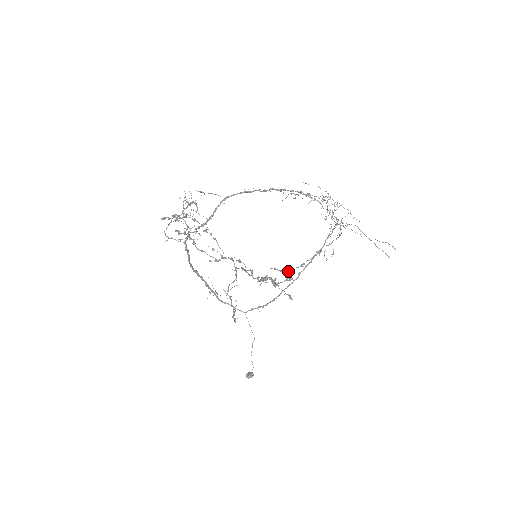
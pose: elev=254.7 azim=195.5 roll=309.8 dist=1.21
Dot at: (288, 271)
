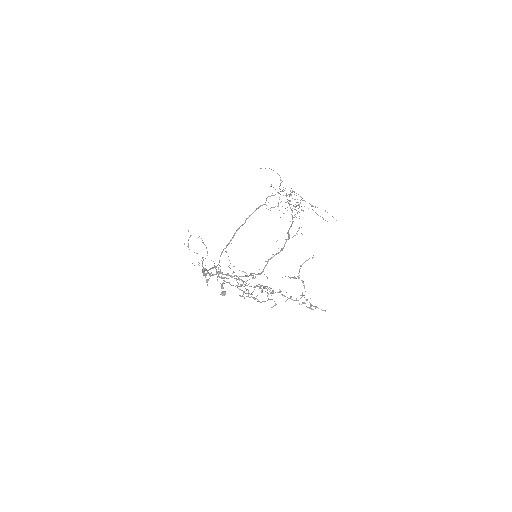
Dot at: (298, 276)
